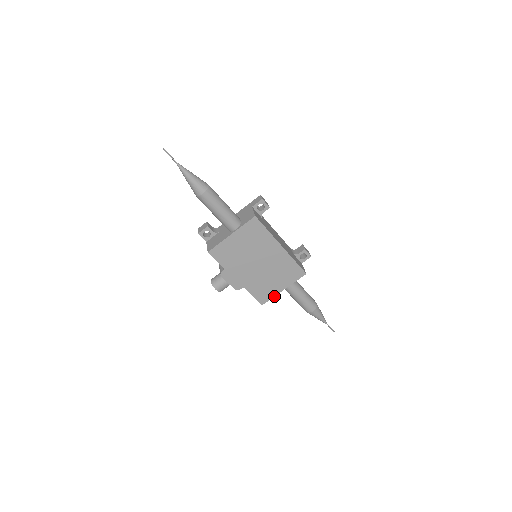
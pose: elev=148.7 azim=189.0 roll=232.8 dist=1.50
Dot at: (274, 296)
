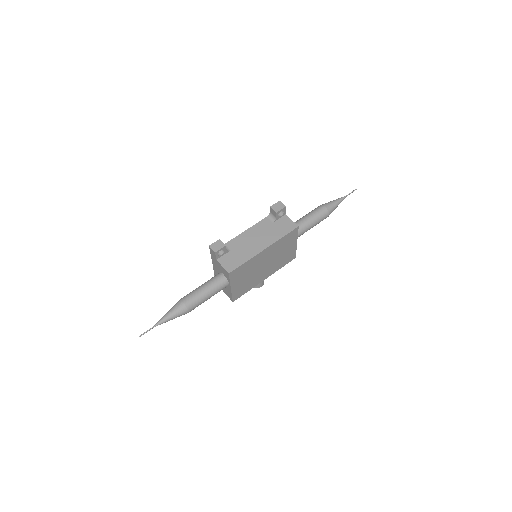
Dot at: occluded
